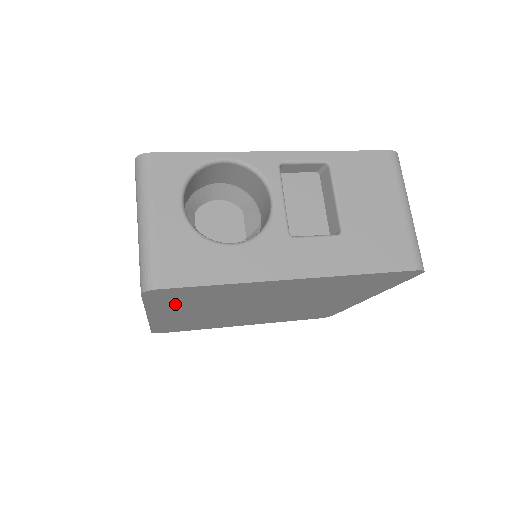
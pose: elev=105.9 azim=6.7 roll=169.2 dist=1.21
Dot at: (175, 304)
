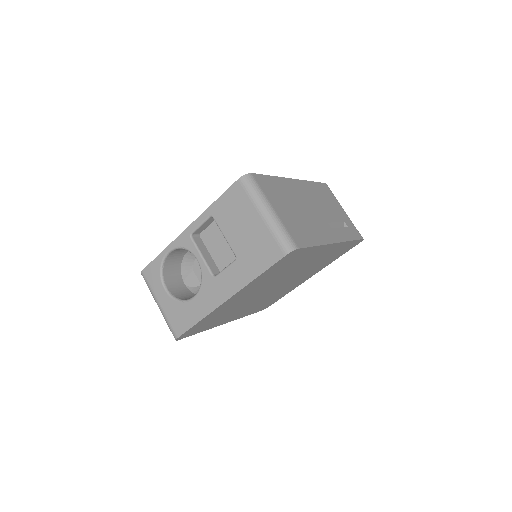
Dot at: (212, 324)
